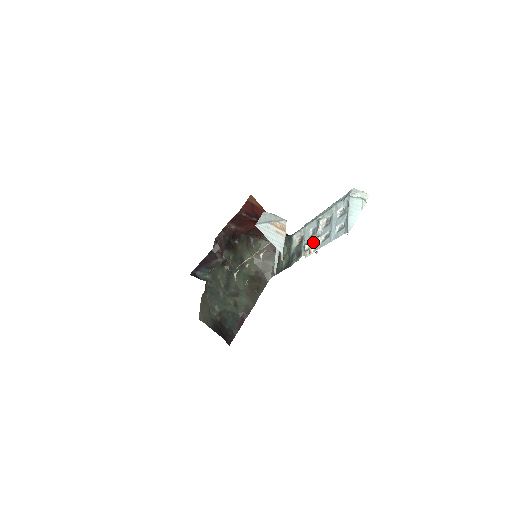
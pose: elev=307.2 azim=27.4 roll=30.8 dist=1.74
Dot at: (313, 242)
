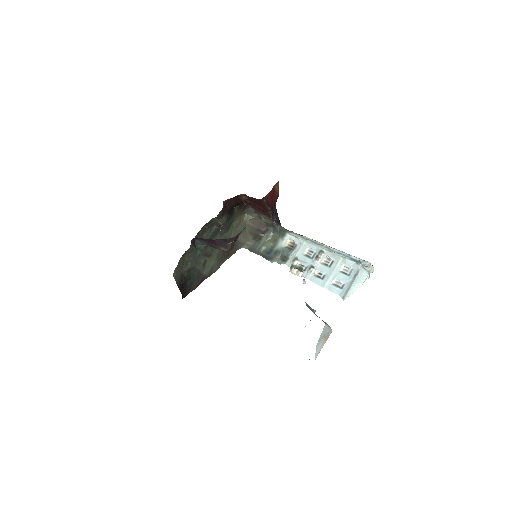
Dot at: (304, 264)
